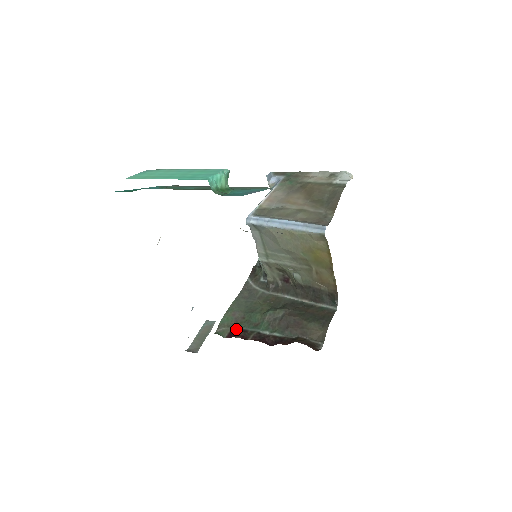
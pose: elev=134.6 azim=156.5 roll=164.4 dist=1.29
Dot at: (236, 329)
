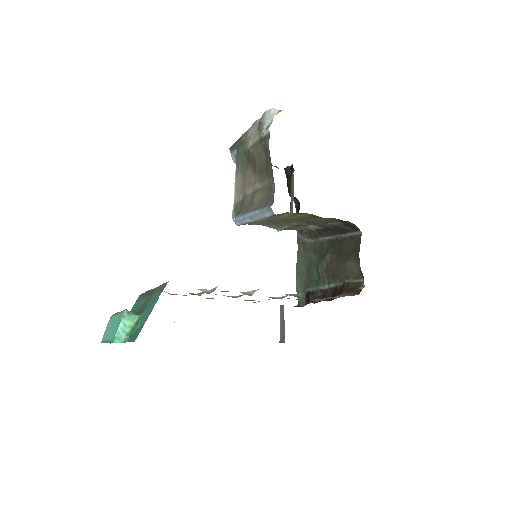
Dot at: (307, 293)
